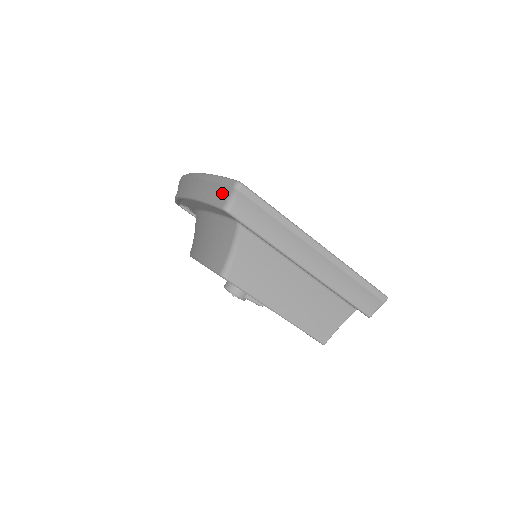
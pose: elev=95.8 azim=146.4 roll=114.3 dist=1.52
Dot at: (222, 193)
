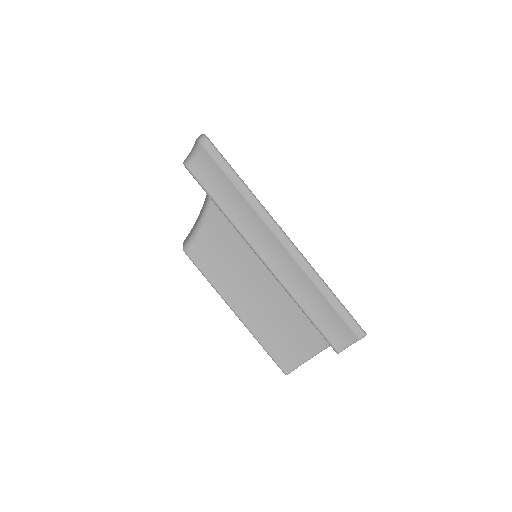
Dot at: (192, 149)
